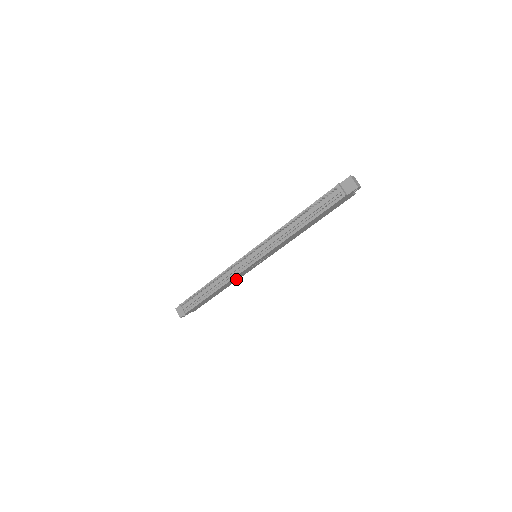
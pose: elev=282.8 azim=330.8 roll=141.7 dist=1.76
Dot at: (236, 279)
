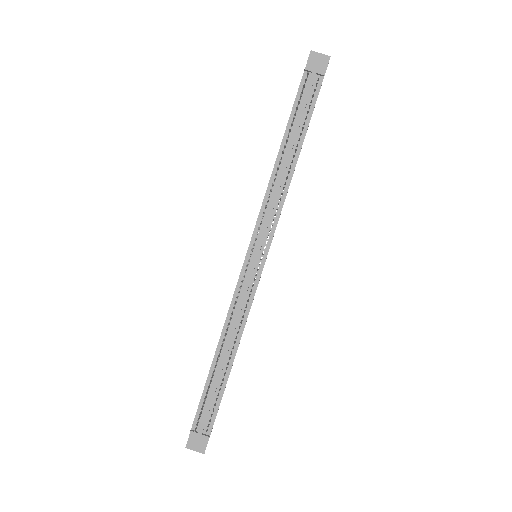
Dot at: occluded
